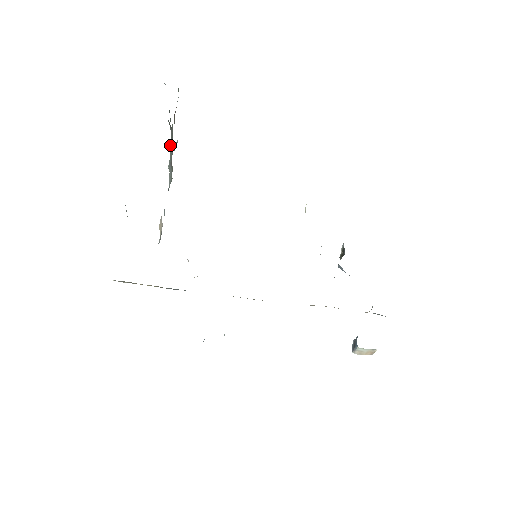
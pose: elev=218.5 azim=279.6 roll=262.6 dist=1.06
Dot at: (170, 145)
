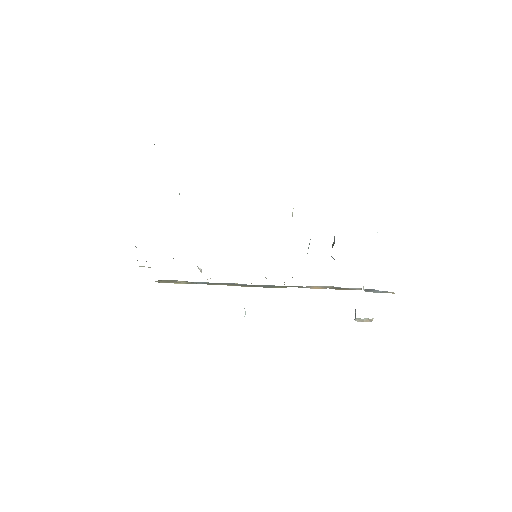
Dot at: occluded
